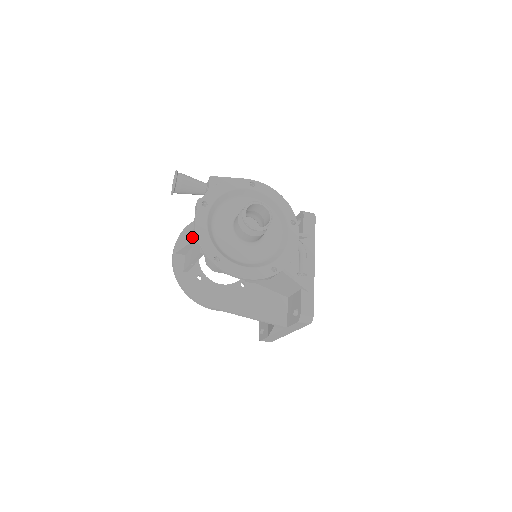
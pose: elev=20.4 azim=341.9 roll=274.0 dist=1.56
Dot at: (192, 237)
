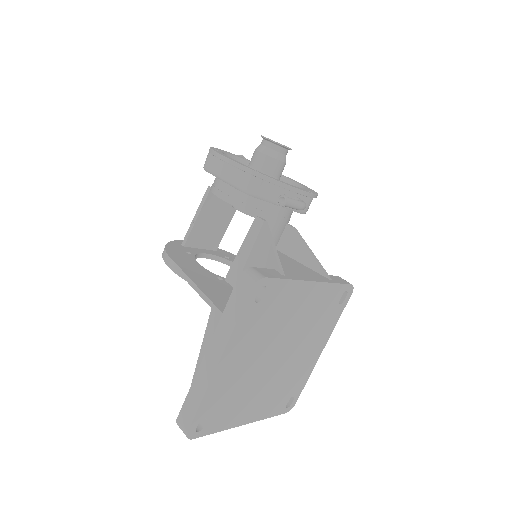
Dot at: (216, 228)
